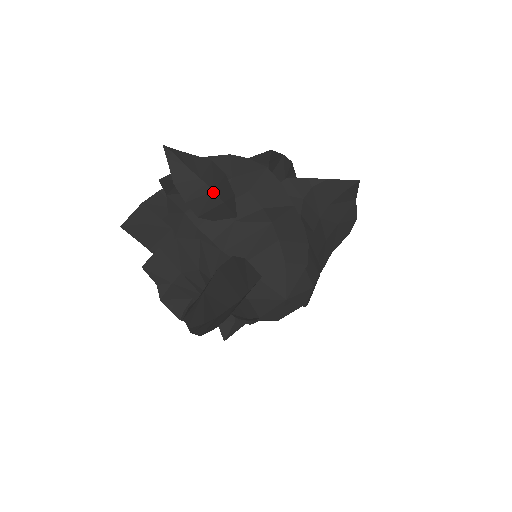
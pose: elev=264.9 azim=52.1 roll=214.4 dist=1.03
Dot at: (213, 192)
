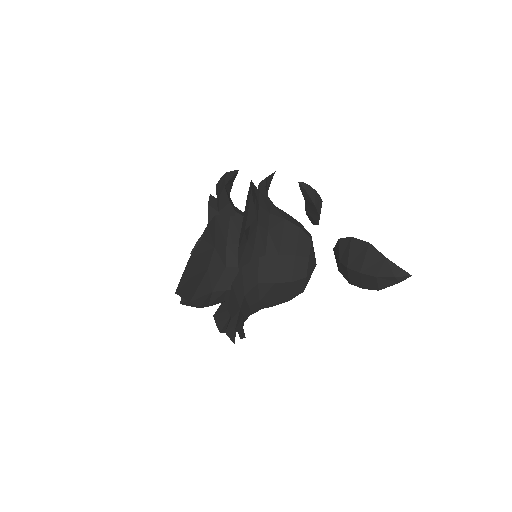
Dot at: occluded
